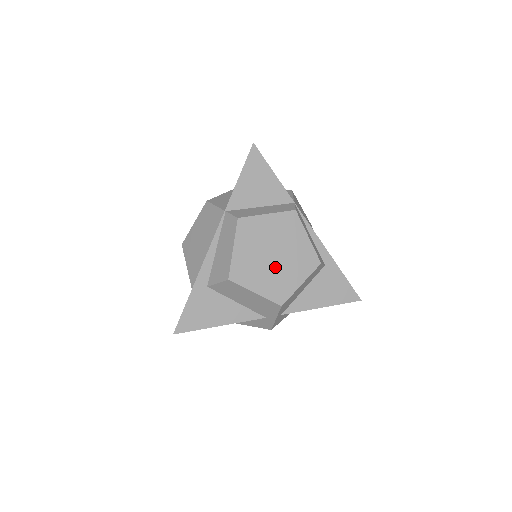
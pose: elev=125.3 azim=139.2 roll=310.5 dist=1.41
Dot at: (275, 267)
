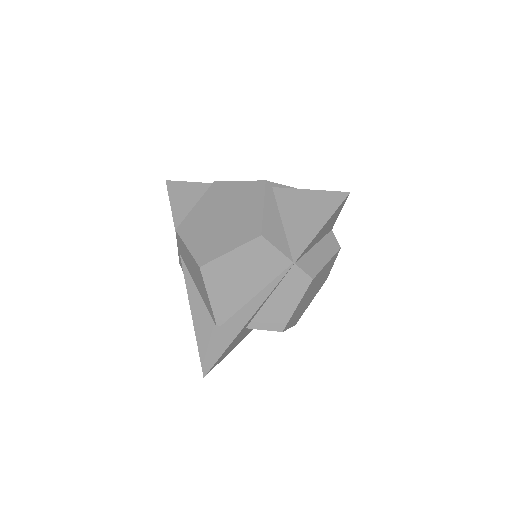
Dot at: occluded
